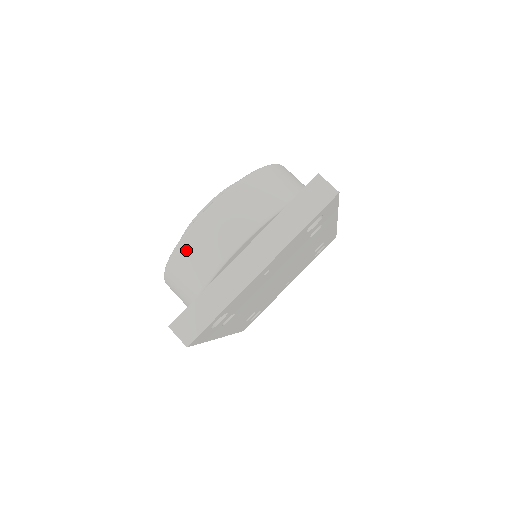
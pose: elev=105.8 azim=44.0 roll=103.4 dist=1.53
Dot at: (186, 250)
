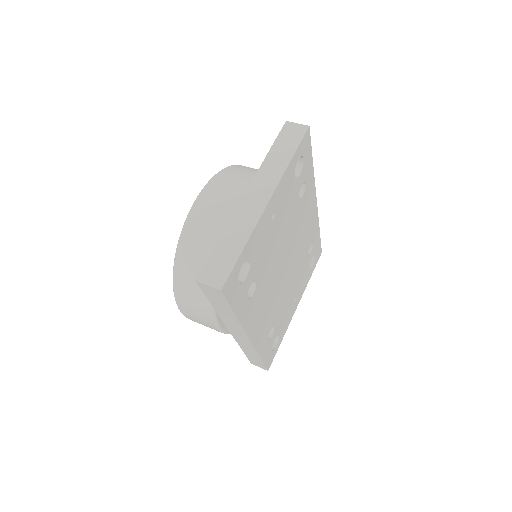
Dot at: (190, 236)
